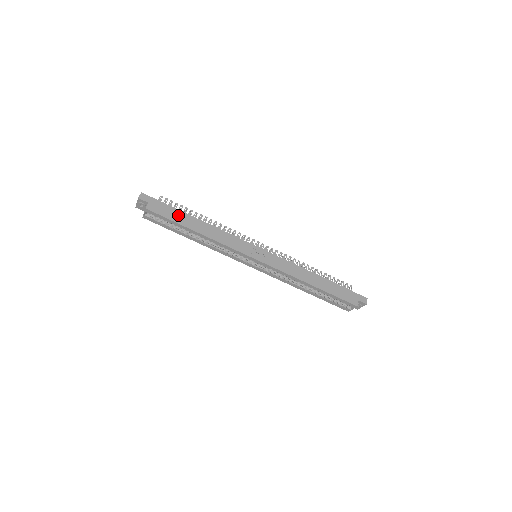
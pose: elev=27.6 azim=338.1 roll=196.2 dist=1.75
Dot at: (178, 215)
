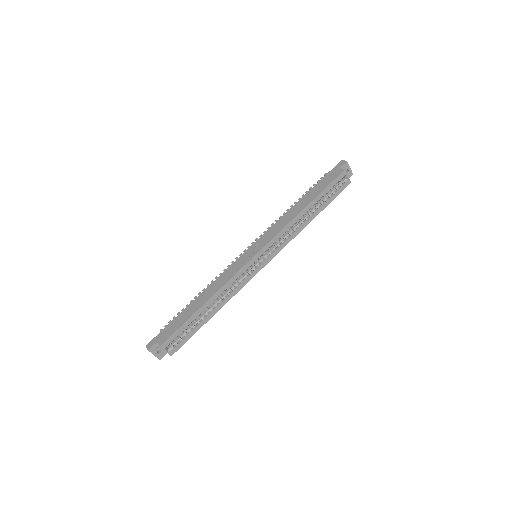
Dot at: (182, 317)
